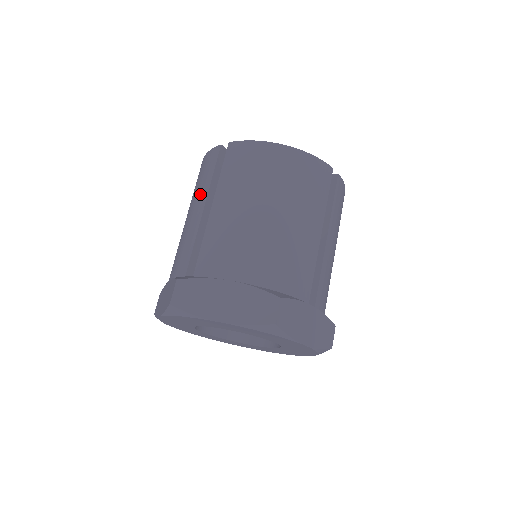
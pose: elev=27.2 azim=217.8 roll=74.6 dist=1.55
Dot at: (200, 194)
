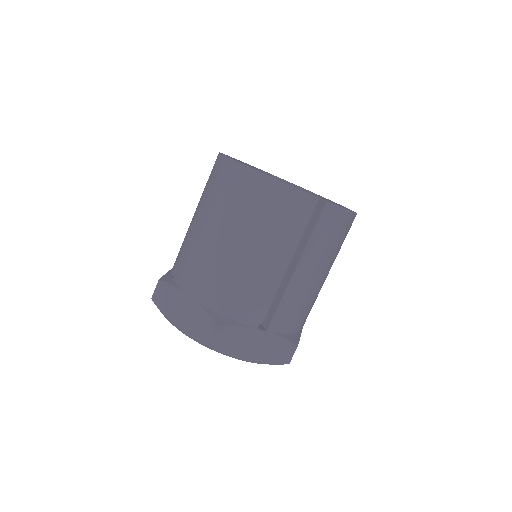
Dot at: (200, 199)
